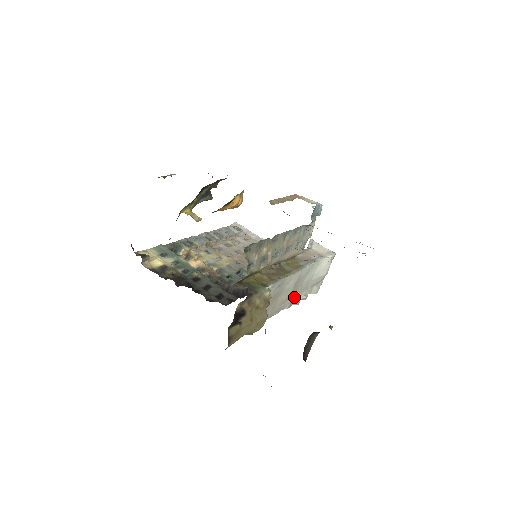
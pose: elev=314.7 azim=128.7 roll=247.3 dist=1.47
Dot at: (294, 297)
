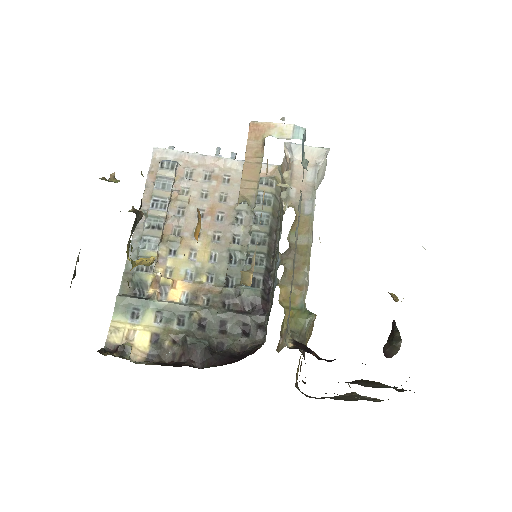
Dot at: occluded
